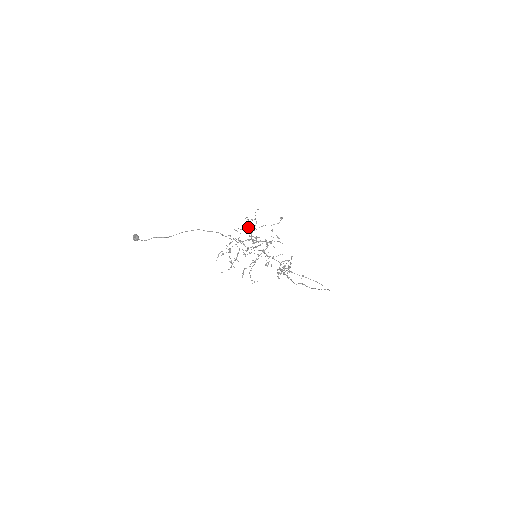
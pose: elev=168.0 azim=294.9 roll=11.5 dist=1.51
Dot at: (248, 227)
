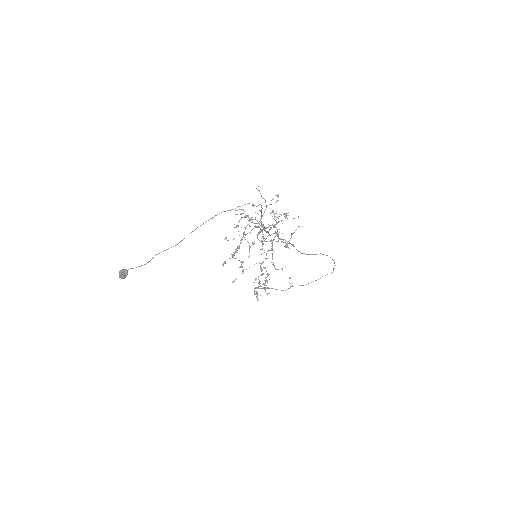
Dot at: (248, 216)
